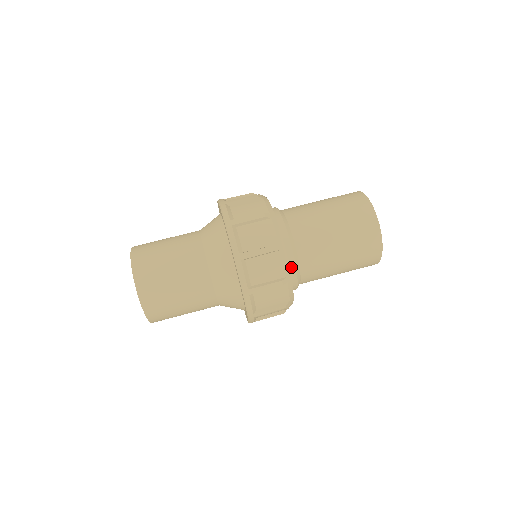
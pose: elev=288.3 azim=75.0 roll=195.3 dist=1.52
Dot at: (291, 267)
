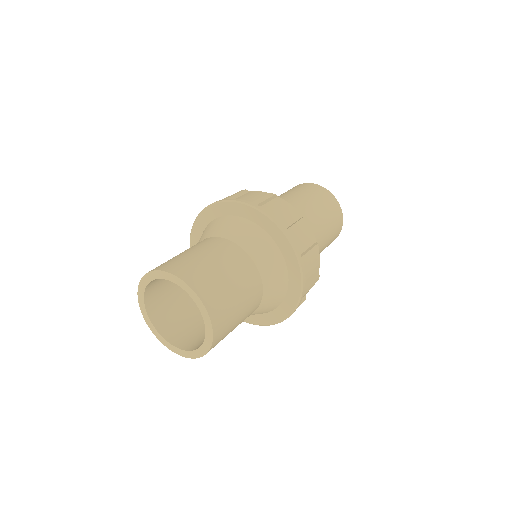
Dot at: occluded
